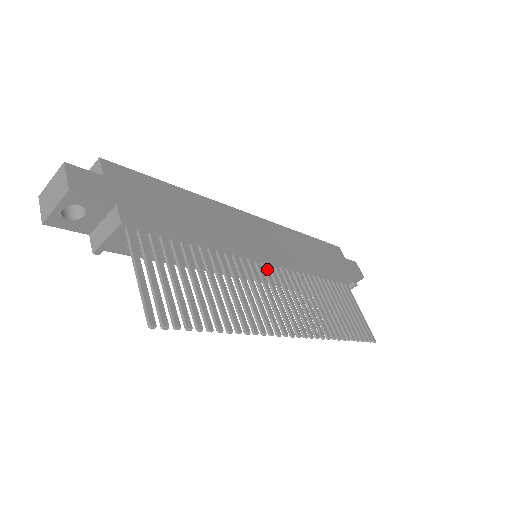
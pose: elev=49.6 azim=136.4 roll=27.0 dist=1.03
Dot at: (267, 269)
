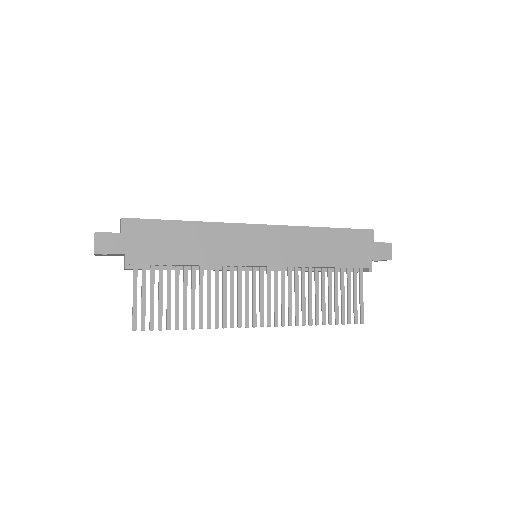
Dot at: (255, 272)
